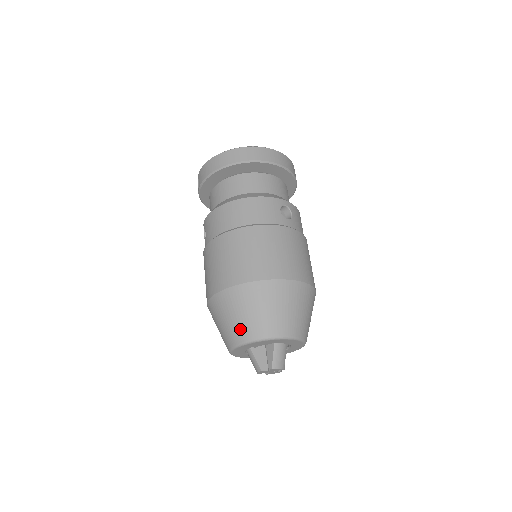
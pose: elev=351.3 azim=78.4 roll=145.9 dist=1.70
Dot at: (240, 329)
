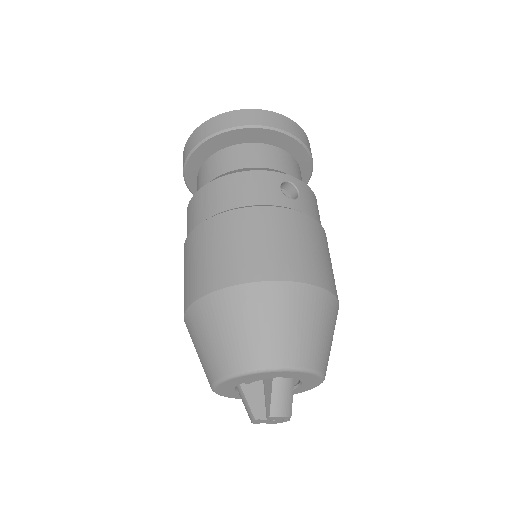
Dot at: (219, 357)
